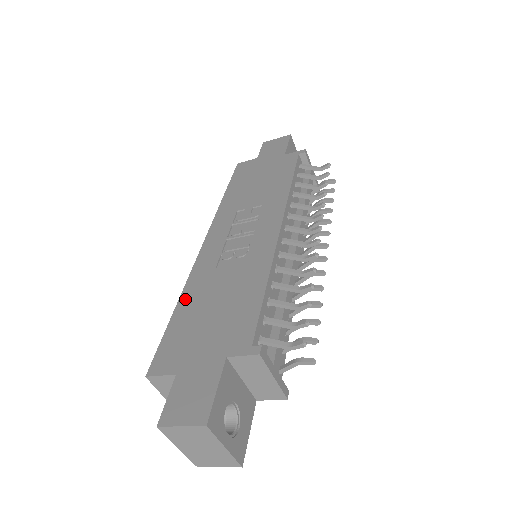
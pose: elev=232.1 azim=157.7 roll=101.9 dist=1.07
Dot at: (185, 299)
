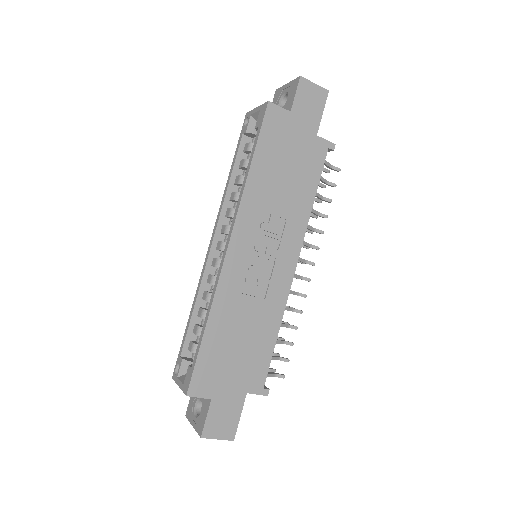
Dot at: (214, 322)
